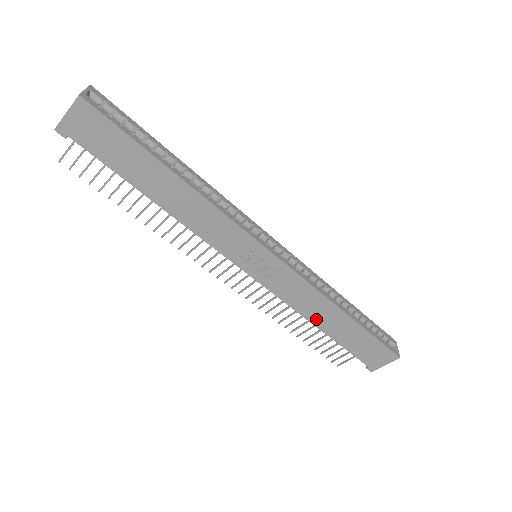
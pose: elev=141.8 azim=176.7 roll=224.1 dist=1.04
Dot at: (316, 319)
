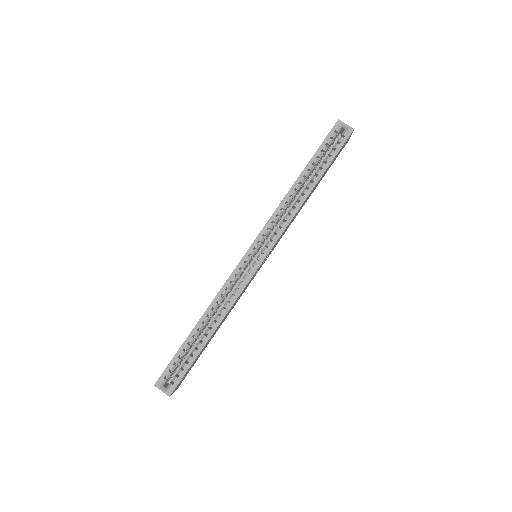
Dot at: occluded
